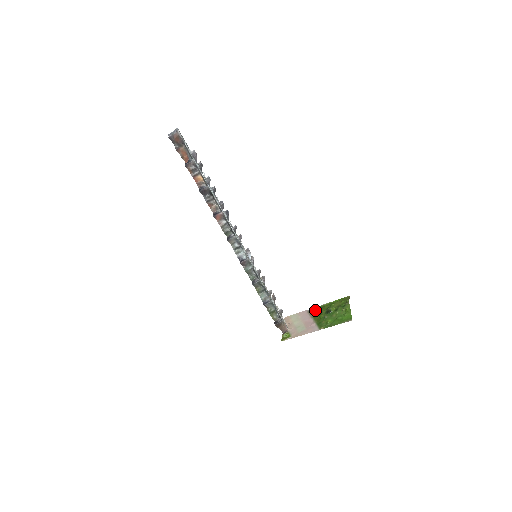
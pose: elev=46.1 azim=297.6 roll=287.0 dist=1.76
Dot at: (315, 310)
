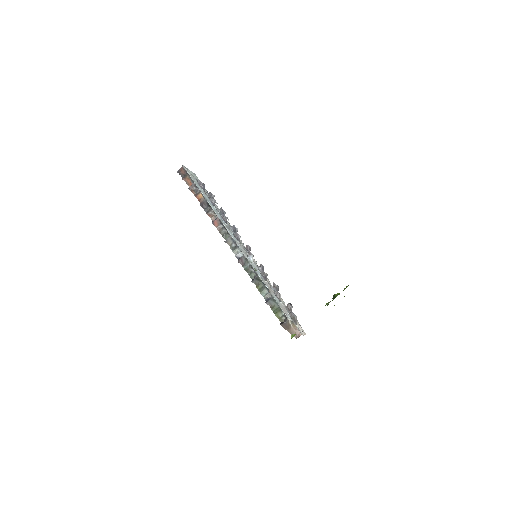
Dot at: occluded
